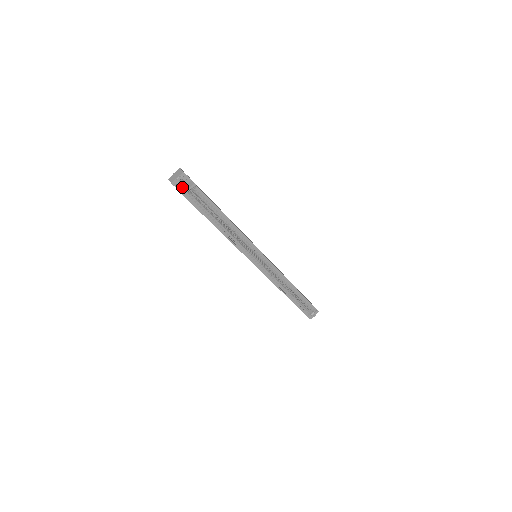
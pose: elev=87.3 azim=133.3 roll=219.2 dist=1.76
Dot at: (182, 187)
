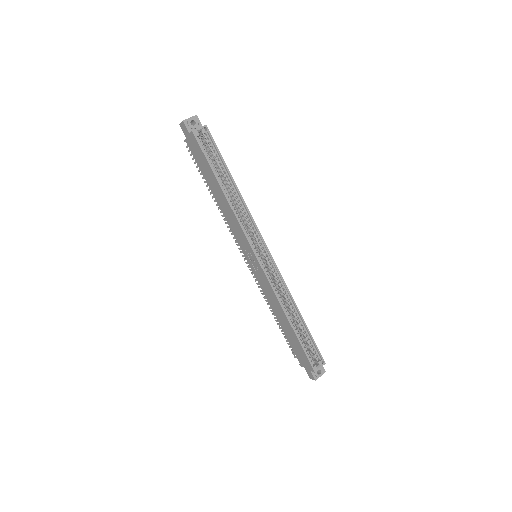
Dot at: (192, 130)
